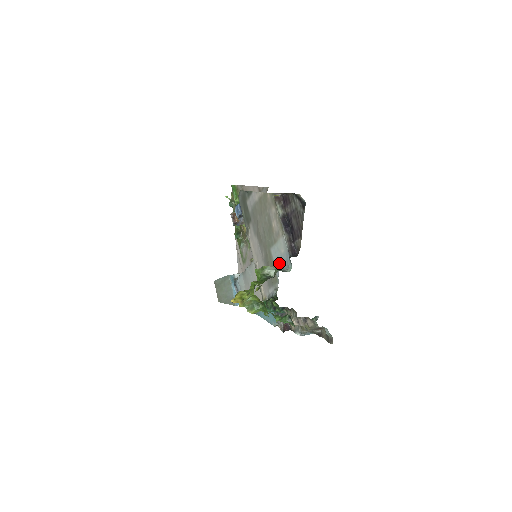
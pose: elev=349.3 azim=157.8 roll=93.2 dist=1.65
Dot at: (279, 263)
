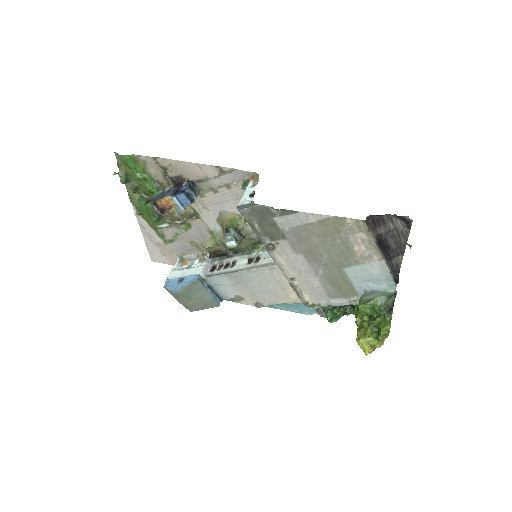
Dot at: (365, 281)
